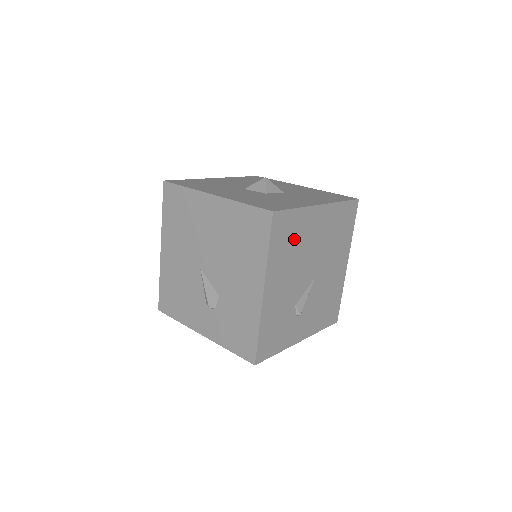
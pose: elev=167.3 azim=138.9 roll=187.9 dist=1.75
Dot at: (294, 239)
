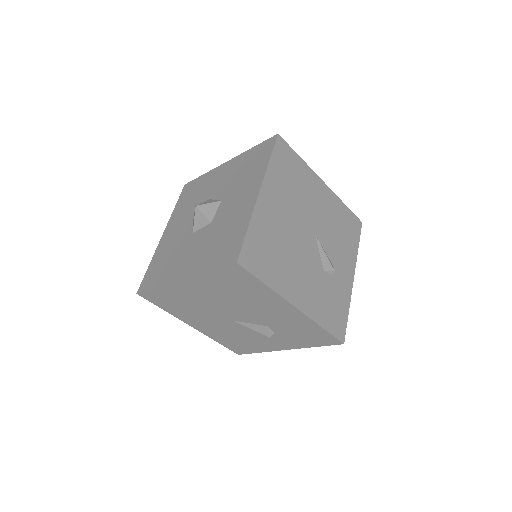
Dot at: (271, 245)
